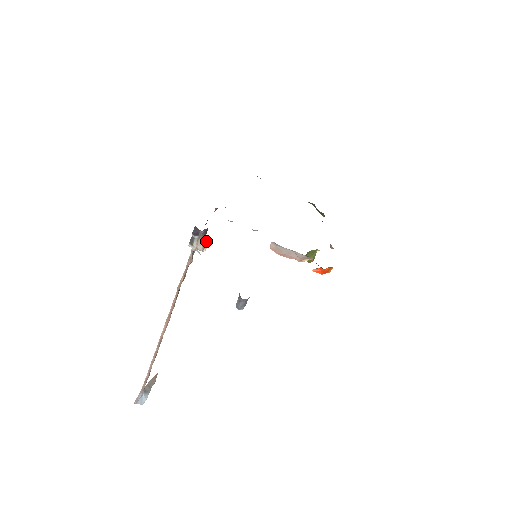
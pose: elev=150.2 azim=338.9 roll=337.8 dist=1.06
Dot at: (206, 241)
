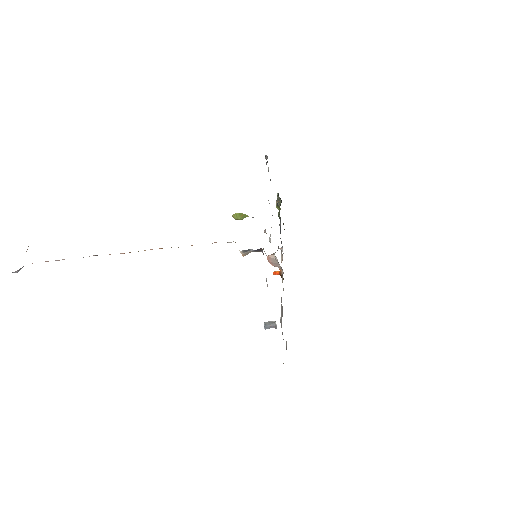
Dot at: occluded
